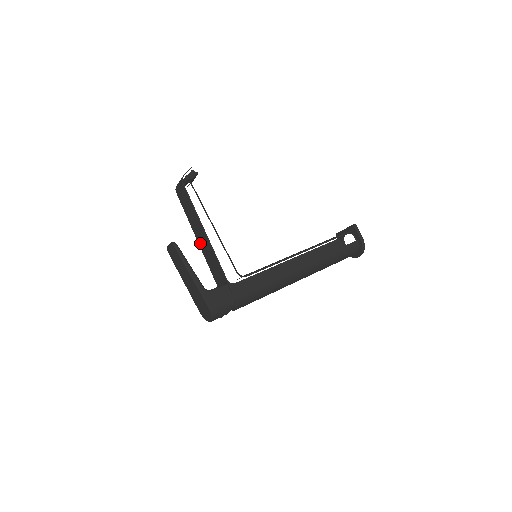
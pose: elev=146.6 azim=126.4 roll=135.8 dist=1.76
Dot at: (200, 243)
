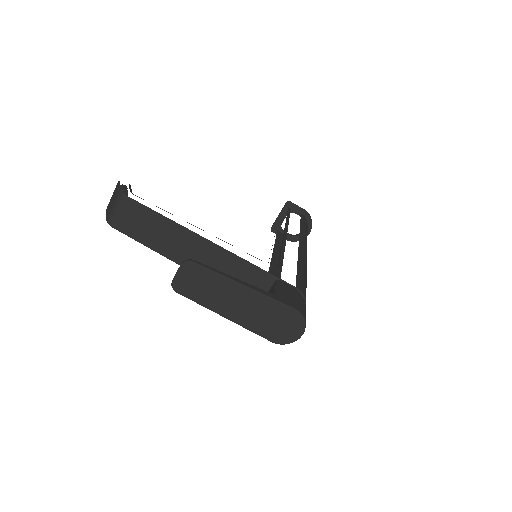
Dot at: occluded
